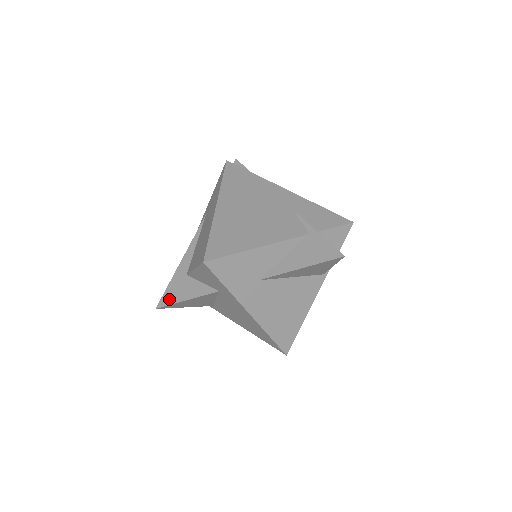
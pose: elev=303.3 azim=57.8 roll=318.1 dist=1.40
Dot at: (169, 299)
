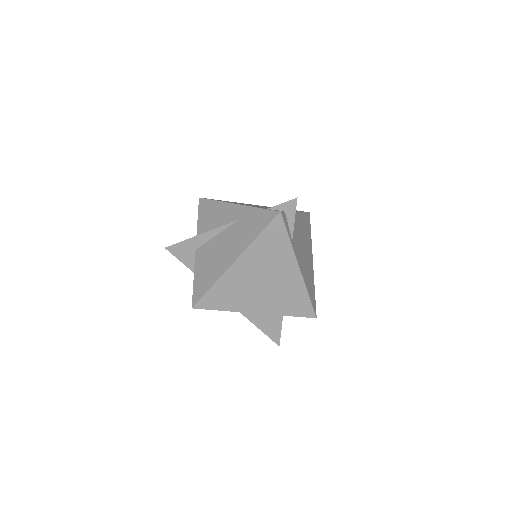
Dot at: (176, 252)
